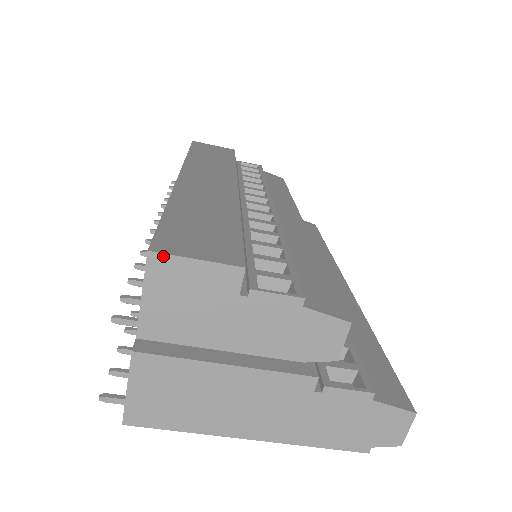
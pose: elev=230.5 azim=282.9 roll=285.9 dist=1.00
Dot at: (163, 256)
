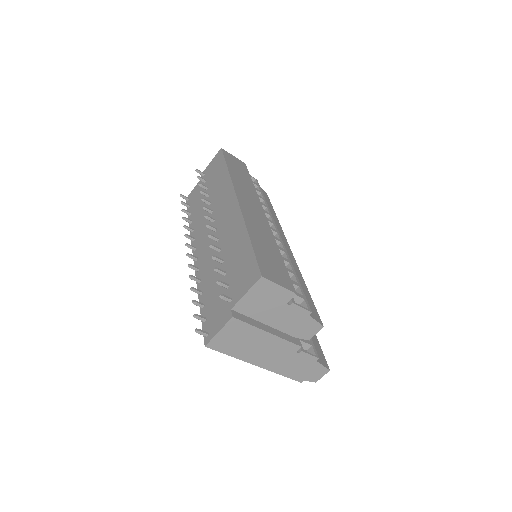
Dot at: (267, 280)
